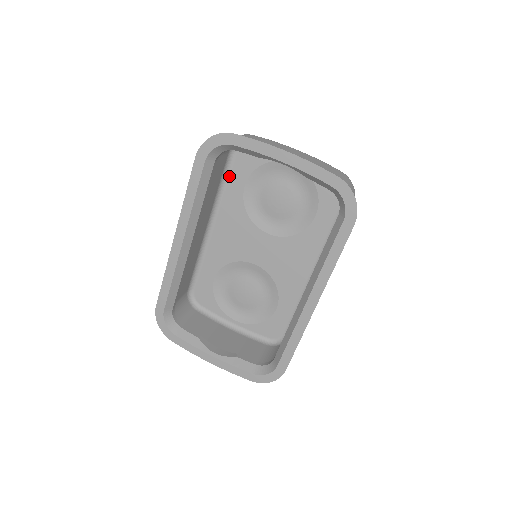
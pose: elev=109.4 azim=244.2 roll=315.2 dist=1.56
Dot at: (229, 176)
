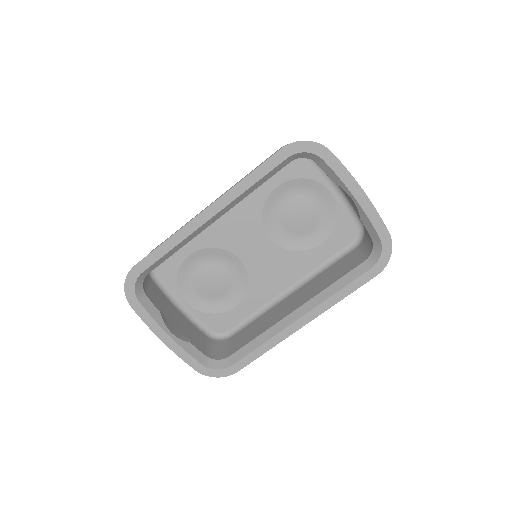
Dot at: occluded
